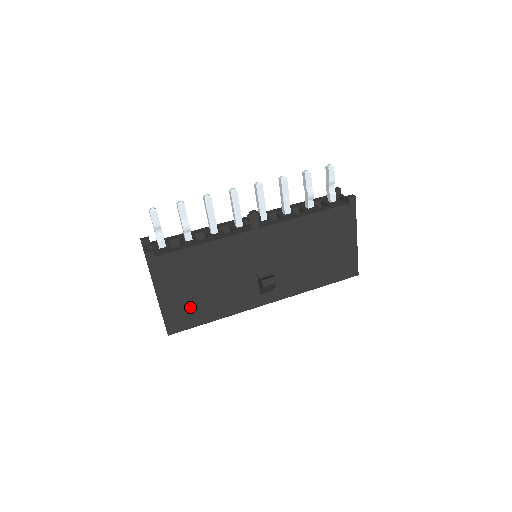
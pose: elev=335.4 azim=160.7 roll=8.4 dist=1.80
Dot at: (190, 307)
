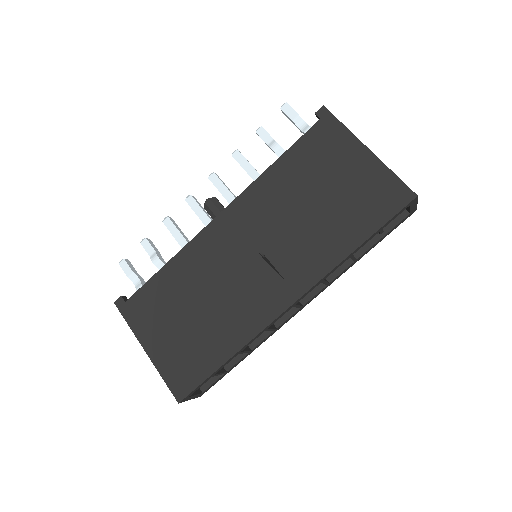
Dot at: (188, 351)
